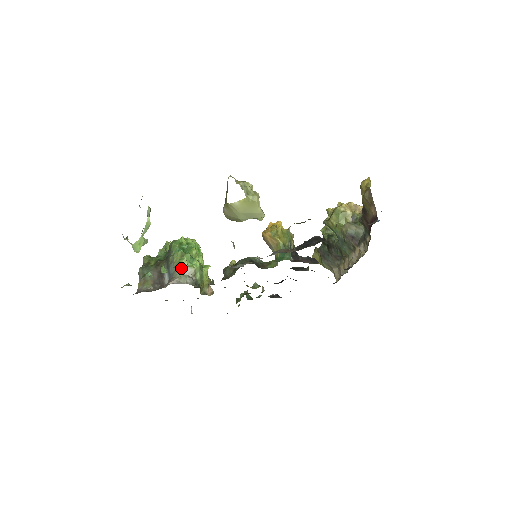
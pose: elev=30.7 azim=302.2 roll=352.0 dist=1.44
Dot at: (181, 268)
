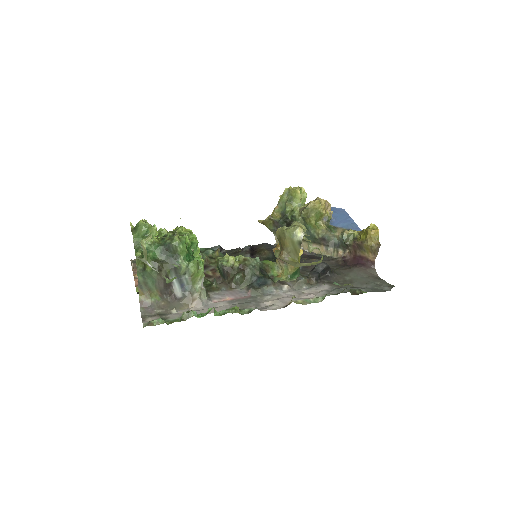
Dot at: (199, 281)
